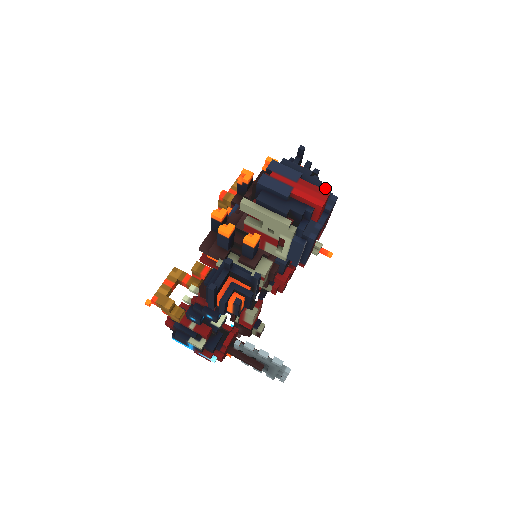
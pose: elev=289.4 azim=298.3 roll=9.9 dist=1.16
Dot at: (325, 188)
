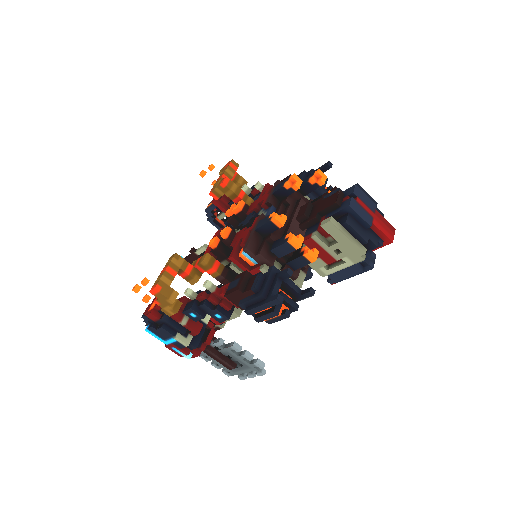
Dot at: occluded
